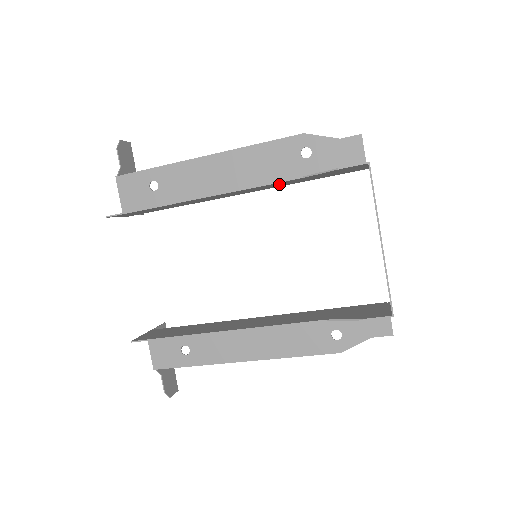
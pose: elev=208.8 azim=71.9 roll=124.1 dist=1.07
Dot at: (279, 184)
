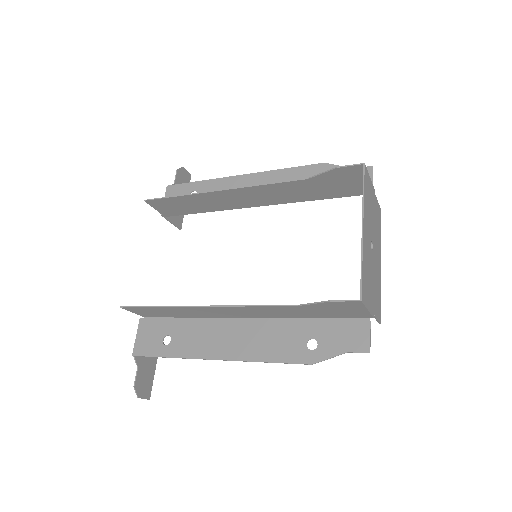
Dot at: (290, 191)
